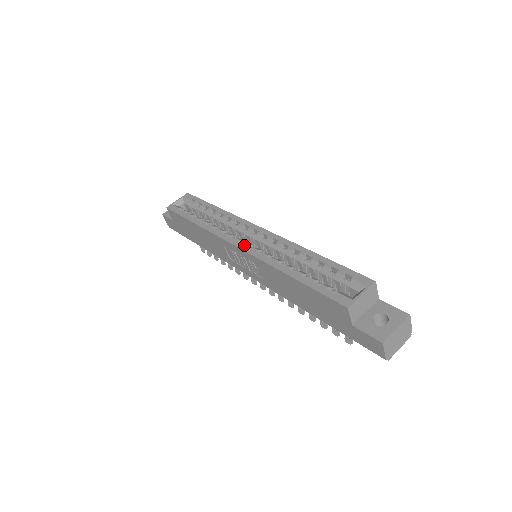
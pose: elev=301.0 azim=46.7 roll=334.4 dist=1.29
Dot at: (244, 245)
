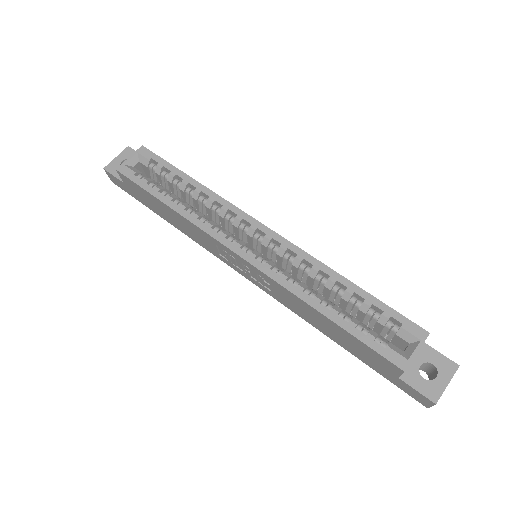
Dot at: (251, 256)
